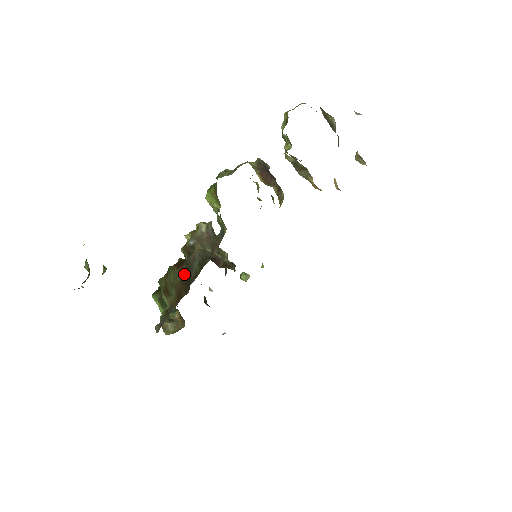
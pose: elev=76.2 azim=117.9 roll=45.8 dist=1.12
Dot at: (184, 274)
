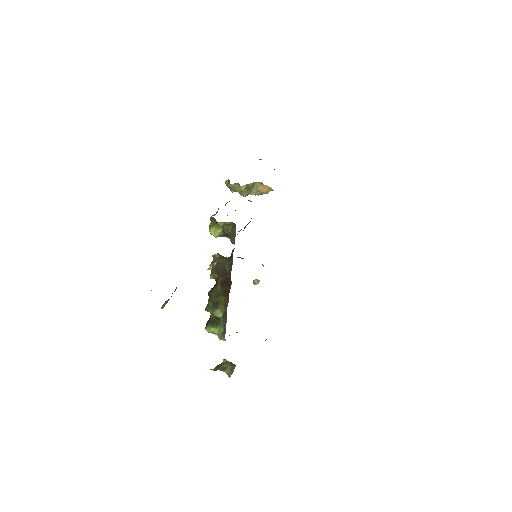
Dot at: (222, 282)
